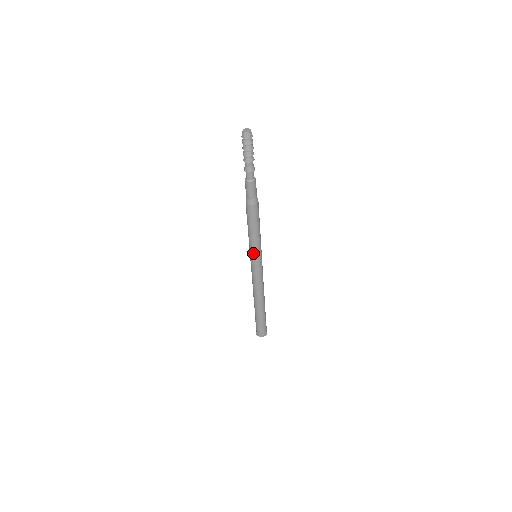
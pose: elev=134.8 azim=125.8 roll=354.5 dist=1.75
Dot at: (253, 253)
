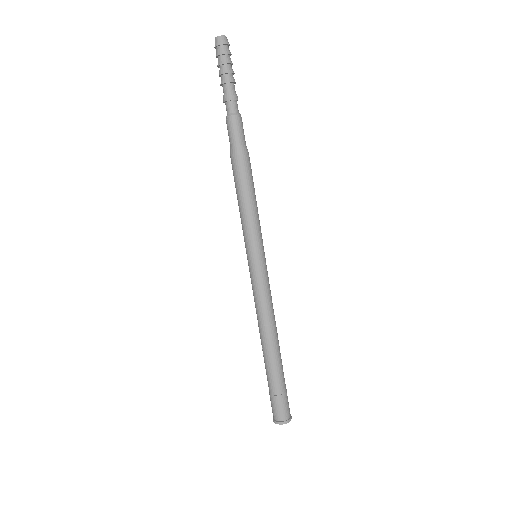
Dot at: (247, 245)
